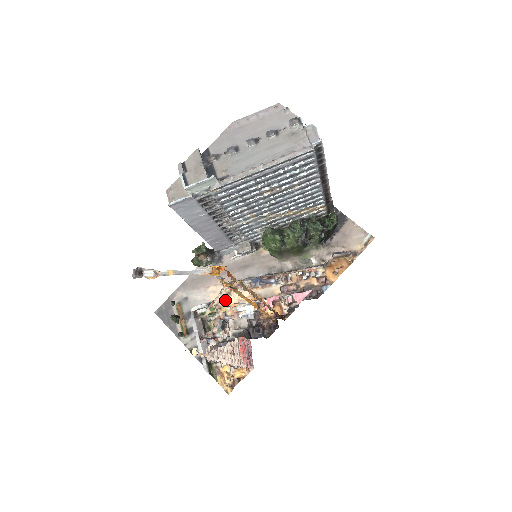
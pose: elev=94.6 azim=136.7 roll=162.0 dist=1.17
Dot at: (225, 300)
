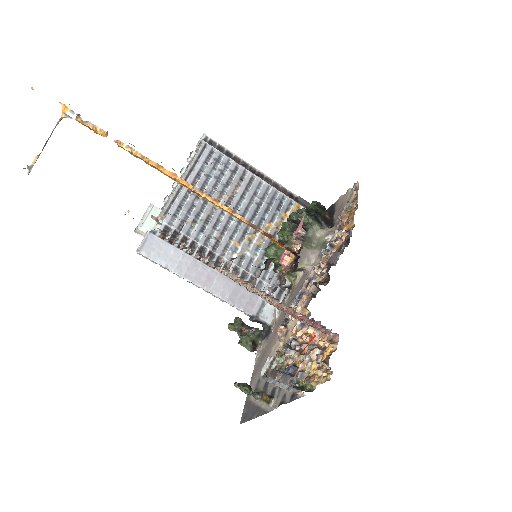
Dot at: (286, 339)
